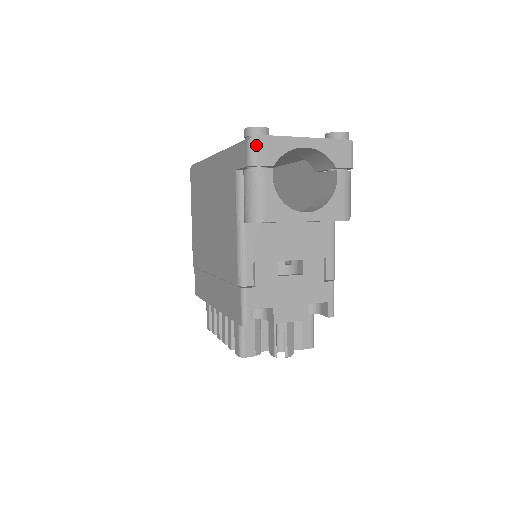
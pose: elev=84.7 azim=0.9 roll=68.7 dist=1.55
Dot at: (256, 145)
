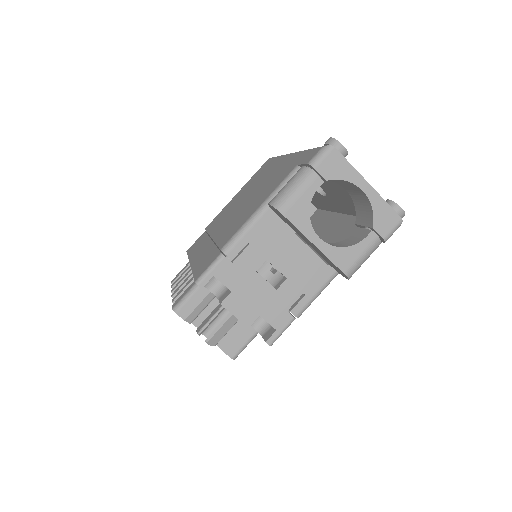
Dot at: (327, 154)
